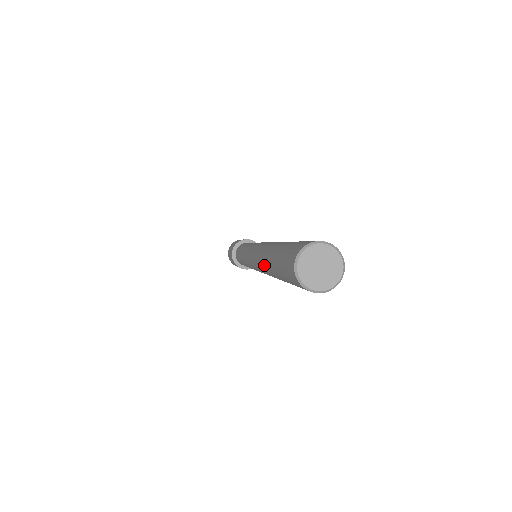
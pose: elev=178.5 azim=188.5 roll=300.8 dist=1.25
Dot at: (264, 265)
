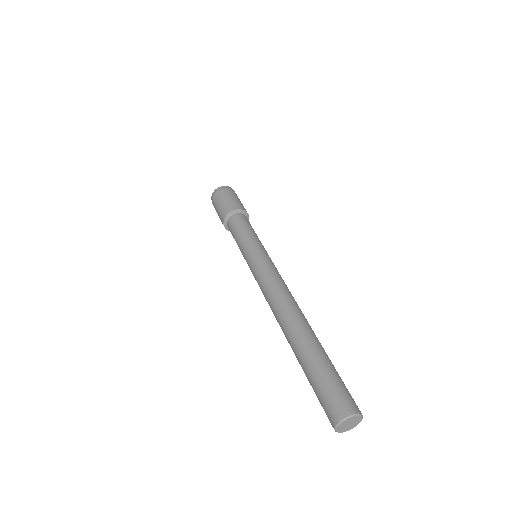
Dot at: occluded
